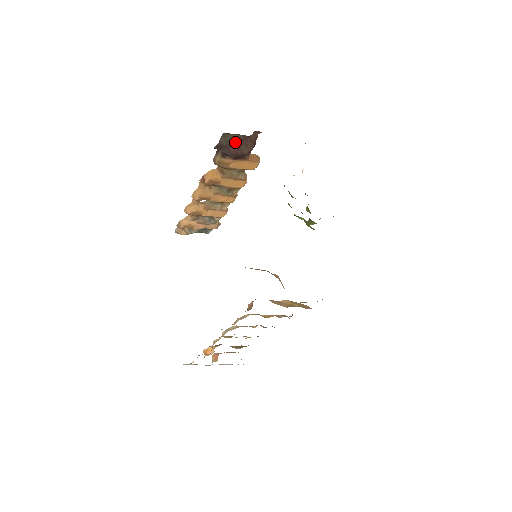
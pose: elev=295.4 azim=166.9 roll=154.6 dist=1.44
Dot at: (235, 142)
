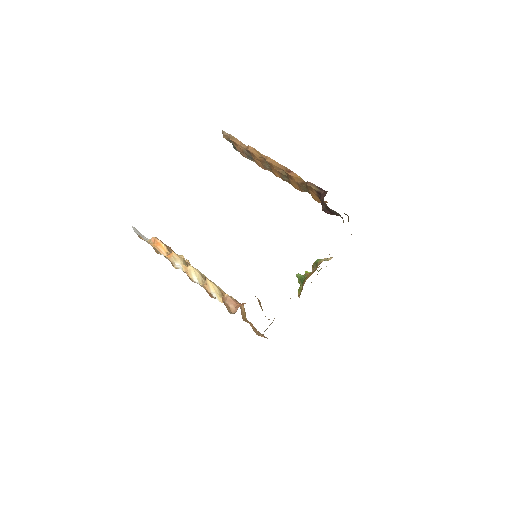
Dot at: (335, 214)
